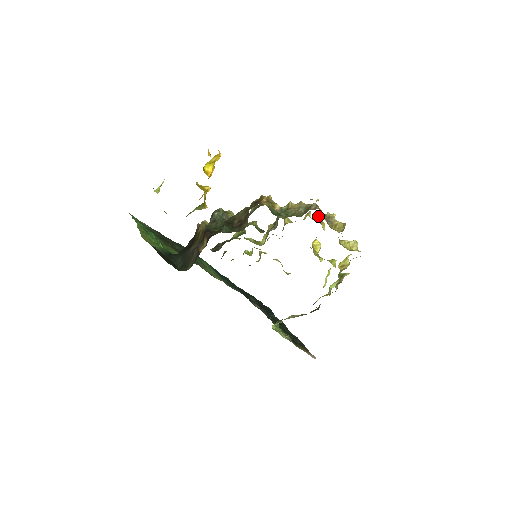
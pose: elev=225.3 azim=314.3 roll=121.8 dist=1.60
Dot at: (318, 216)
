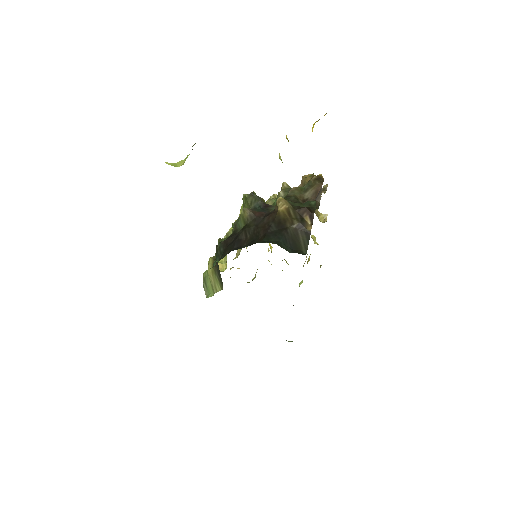
Dot at: occluded
